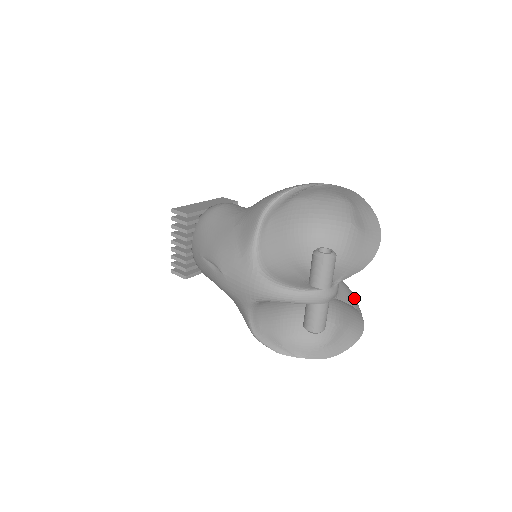
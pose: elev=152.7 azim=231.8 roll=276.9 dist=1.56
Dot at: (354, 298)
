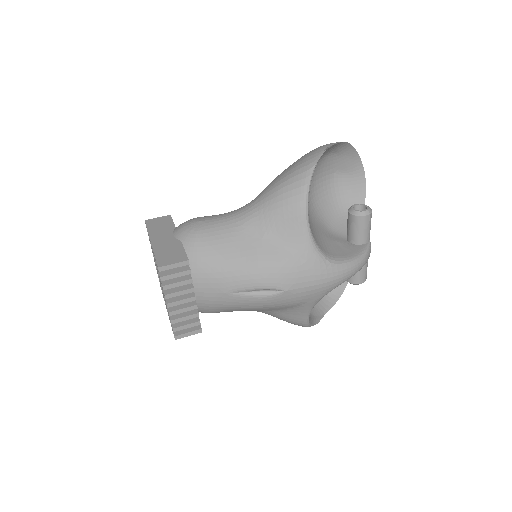
Dot at: occluded
